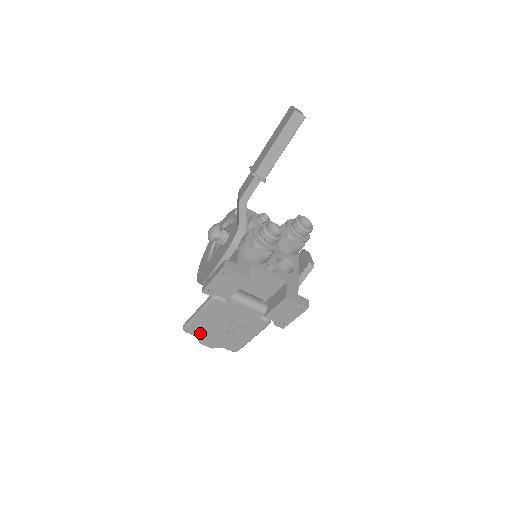
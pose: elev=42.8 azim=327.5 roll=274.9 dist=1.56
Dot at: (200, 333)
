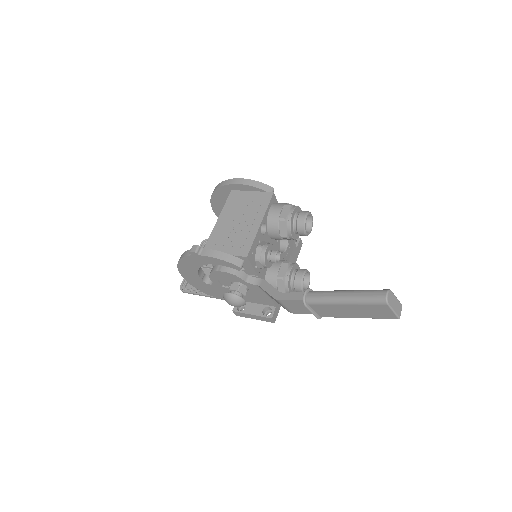
Dot at: occluded
